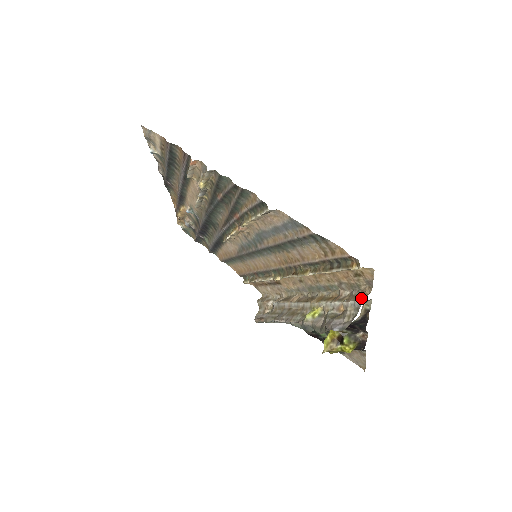
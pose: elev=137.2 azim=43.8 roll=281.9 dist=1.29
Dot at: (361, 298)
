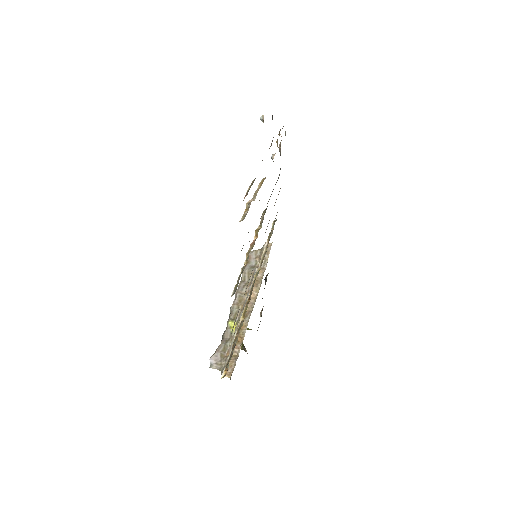
Dot at: occluded
